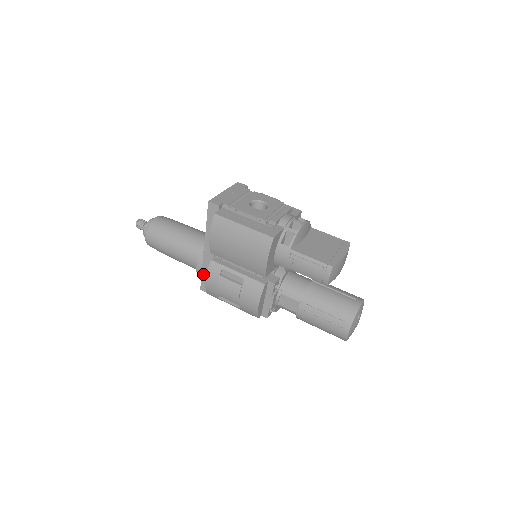
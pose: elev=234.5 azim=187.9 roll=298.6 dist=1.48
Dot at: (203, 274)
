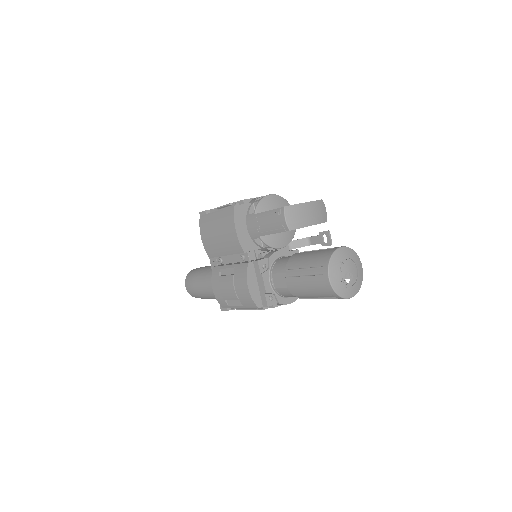
Dot at: occluded
